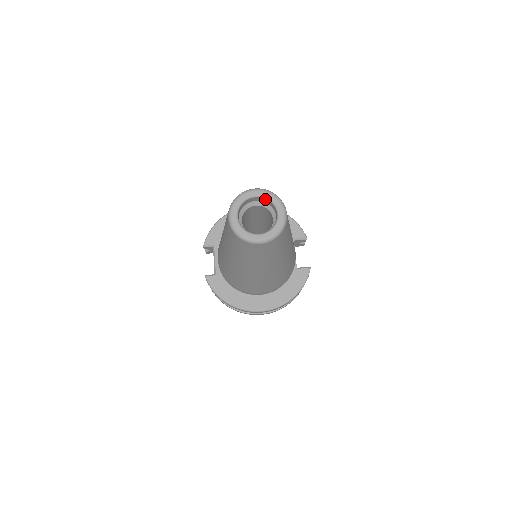
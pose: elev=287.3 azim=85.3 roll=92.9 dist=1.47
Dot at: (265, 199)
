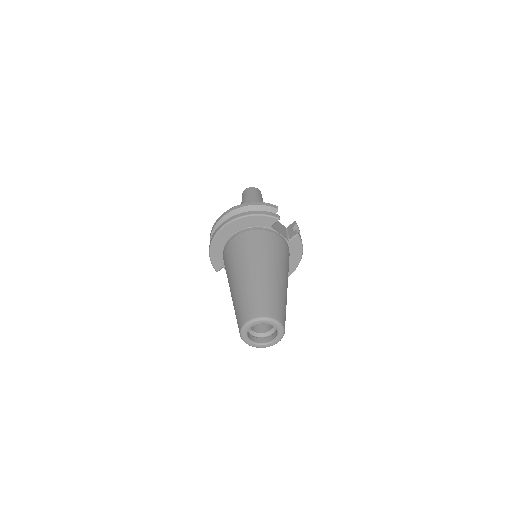
Dot at: (258, 323)
